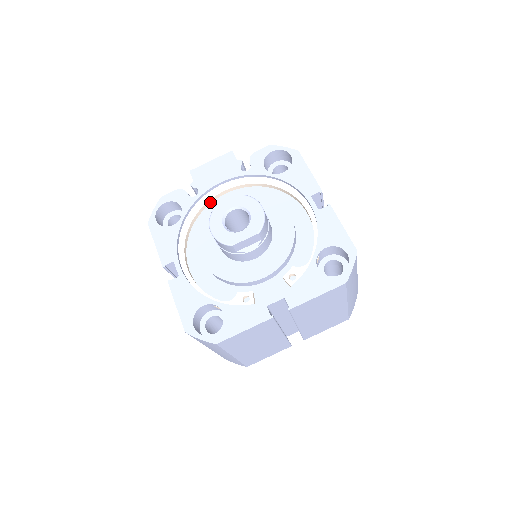
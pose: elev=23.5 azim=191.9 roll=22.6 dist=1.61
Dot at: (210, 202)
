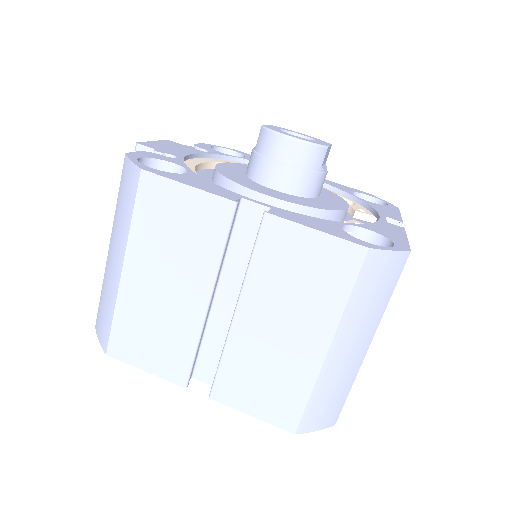
Dot at: occluded
